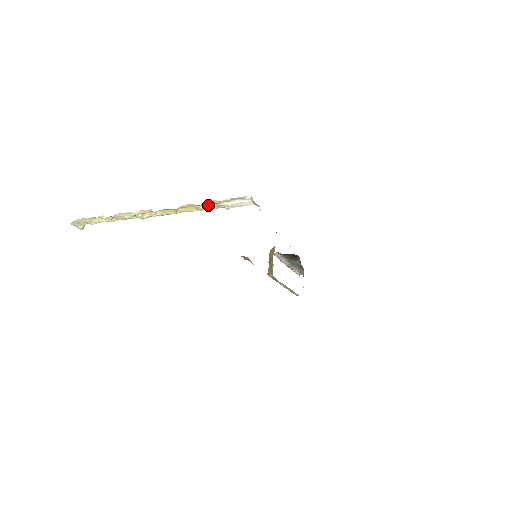
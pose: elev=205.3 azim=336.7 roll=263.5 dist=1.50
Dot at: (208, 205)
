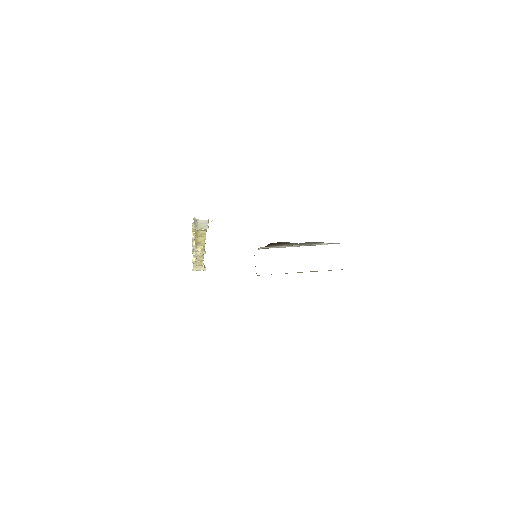
Dot at: (198, 233)
